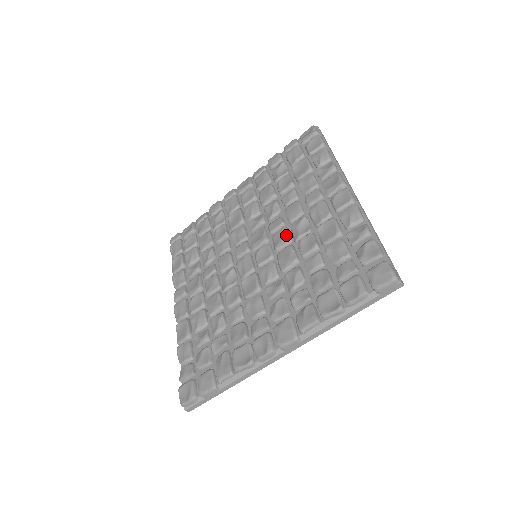
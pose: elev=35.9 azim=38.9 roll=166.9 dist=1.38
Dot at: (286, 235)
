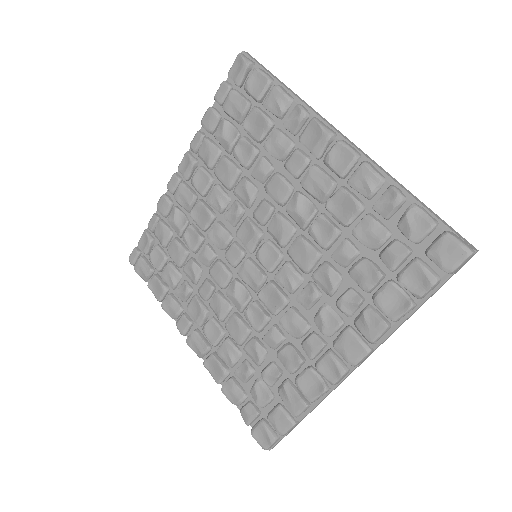
Dot at: (286, 224)
